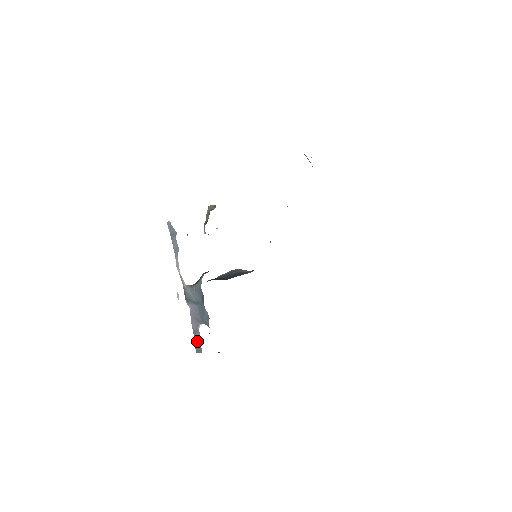
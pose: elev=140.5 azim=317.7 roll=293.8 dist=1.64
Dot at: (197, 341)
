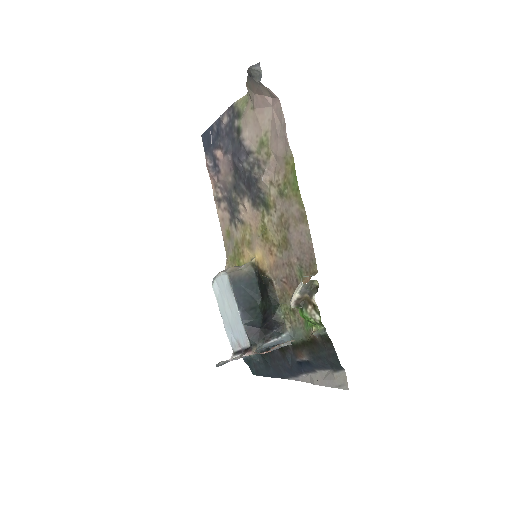
Dot at: occluded
